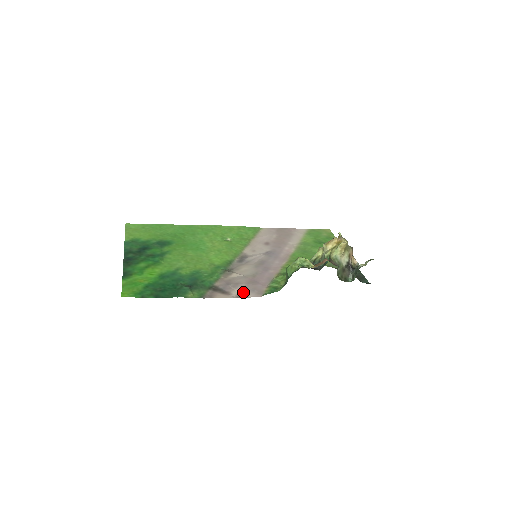
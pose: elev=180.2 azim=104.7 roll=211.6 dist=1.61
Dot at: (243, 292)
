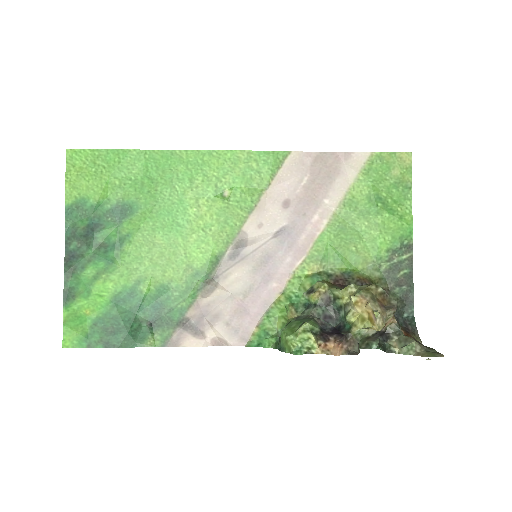
Dot at: (222, 335)
